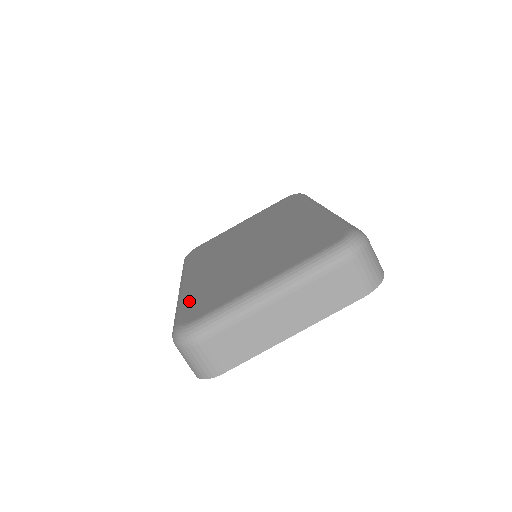
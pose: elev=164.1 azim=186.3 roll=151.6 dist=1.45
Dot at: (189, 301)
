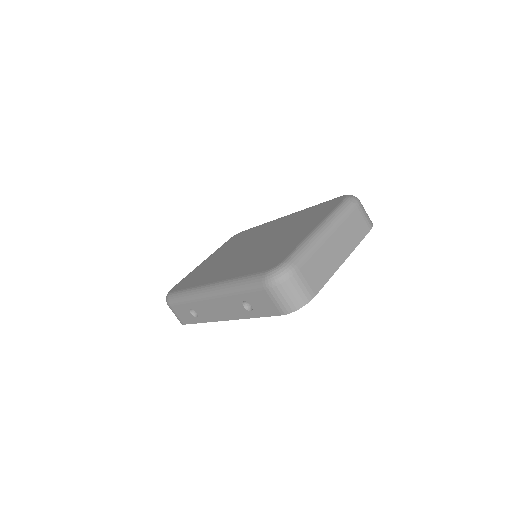
Dot at: (249, 271)
